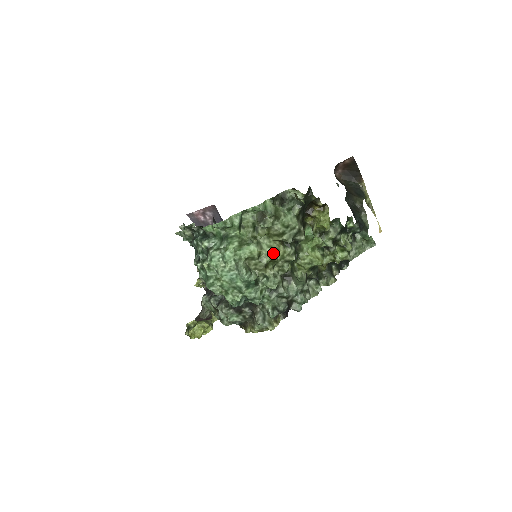
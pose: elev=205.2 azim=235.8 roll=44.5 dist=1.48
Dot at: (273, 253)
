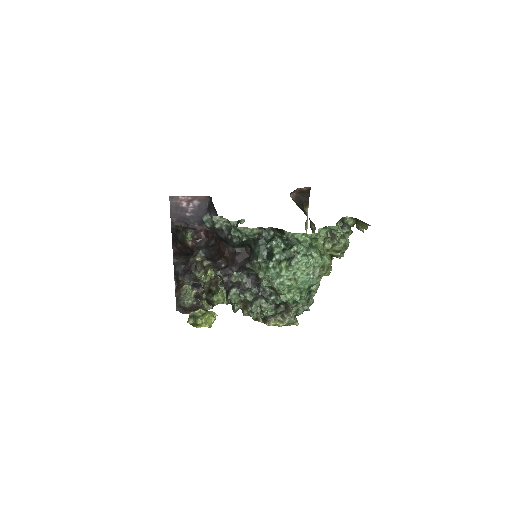
Dot at: (329, 264)
